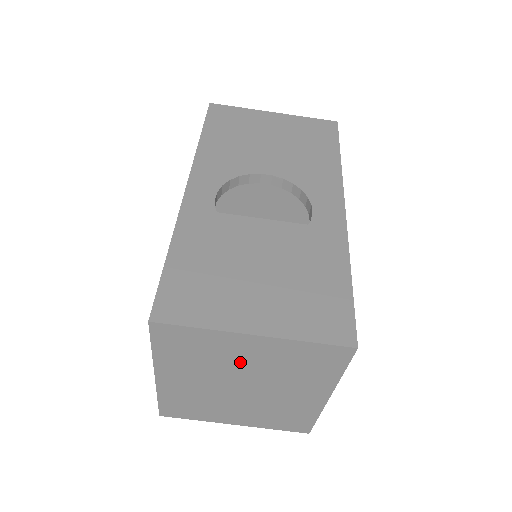
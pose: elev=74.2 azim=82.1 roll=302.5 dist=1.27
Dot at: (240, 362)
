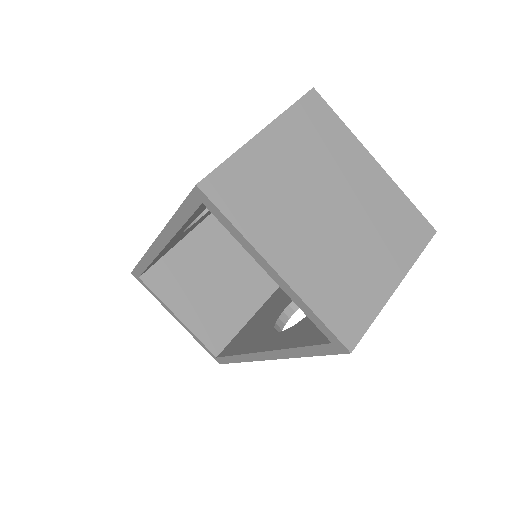
Dot at: (291, 175)
